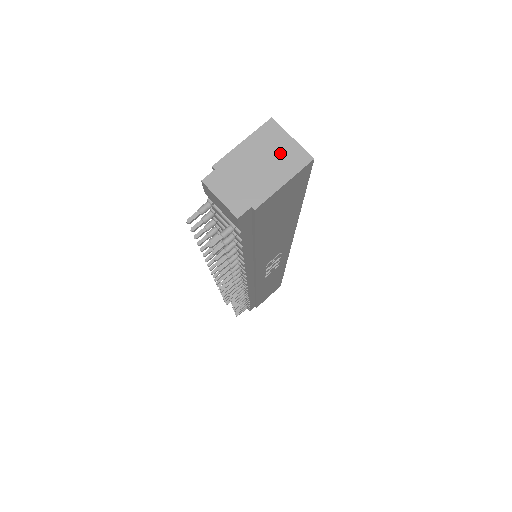
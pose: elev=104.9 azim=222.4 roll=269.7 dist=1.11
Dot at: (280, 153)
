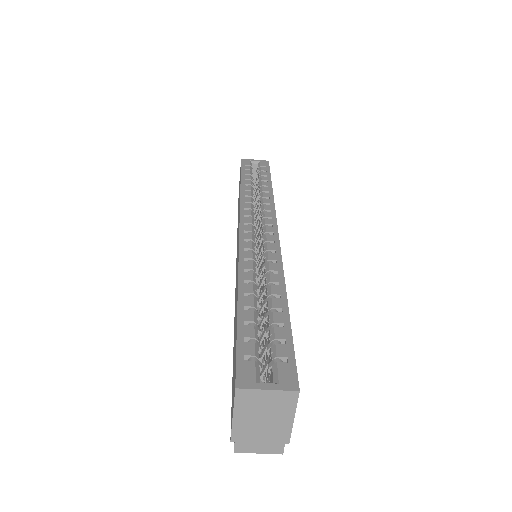
Dot at: (269, 405)
